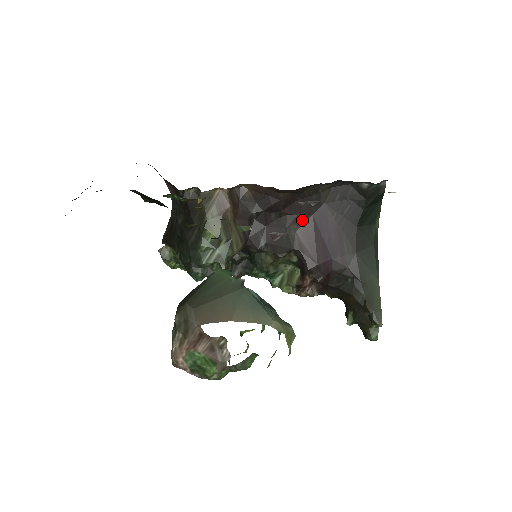
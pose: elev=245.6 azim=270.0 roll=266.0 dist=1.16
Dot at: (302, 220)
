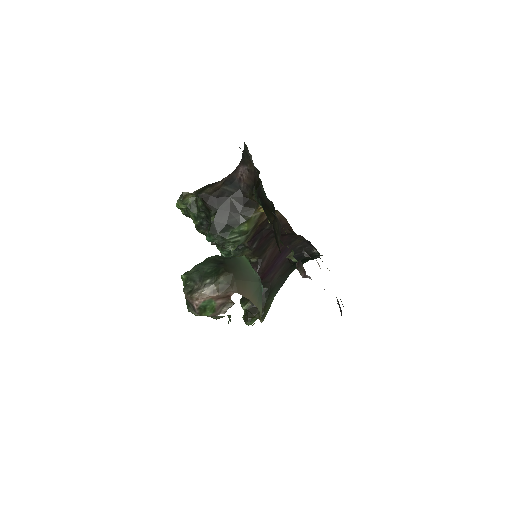
Dot at: occluded
